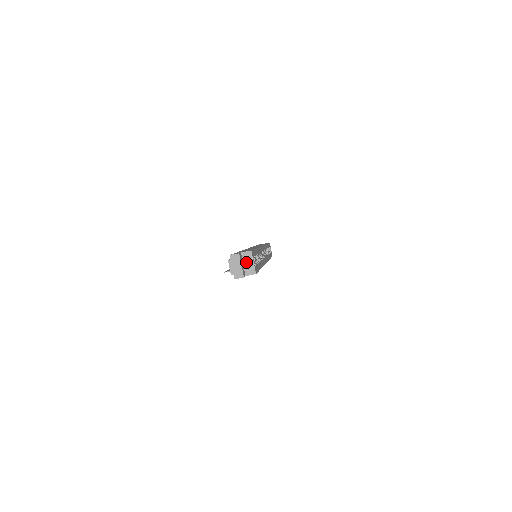
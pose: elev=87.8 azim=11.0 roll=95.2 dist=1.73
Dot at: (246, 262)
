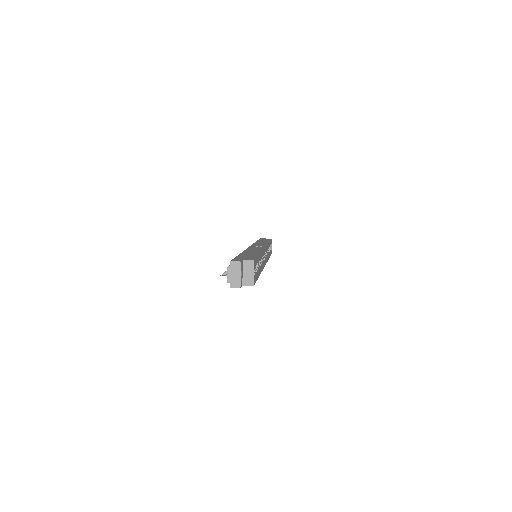
Dot at: (246, 271)
